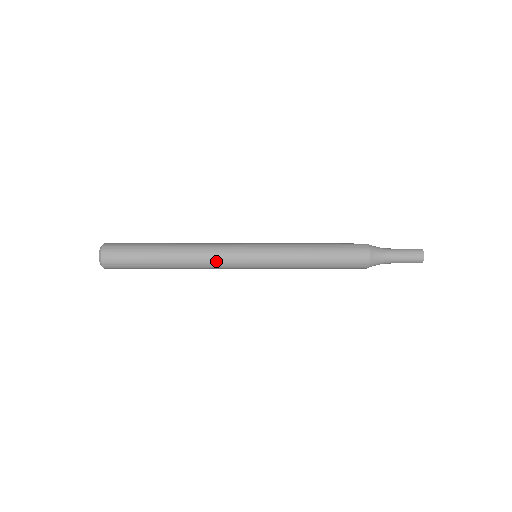
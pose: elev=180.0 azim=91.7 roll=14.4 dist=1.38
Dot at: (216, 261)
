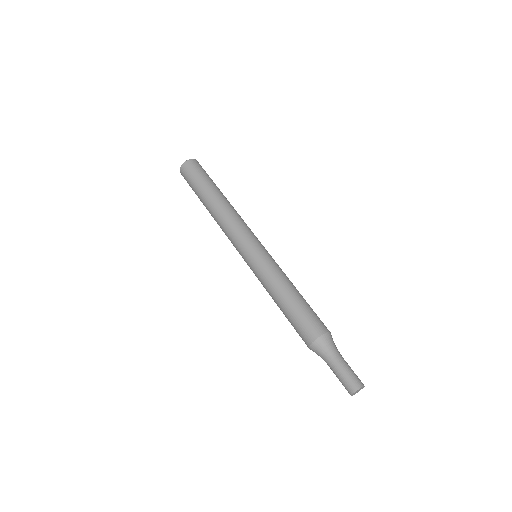
Dot at: occluded
